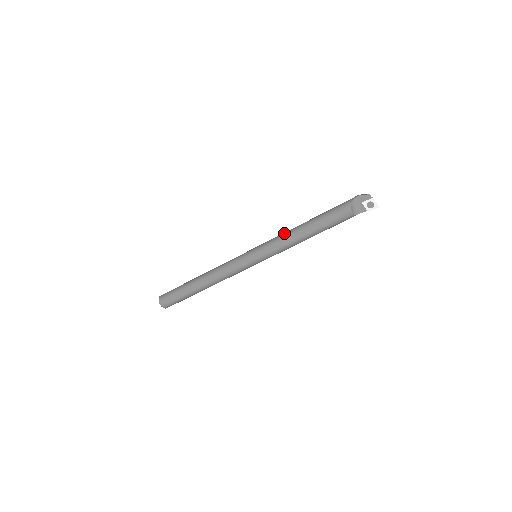
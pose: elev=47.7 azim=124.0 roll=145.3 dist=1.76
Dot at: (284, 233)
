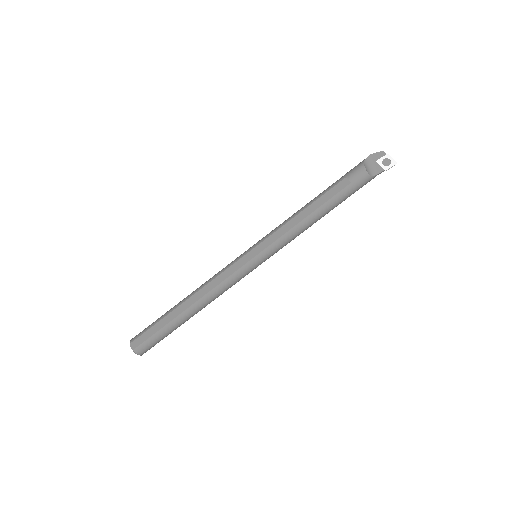
Dot at: (288, 218)
